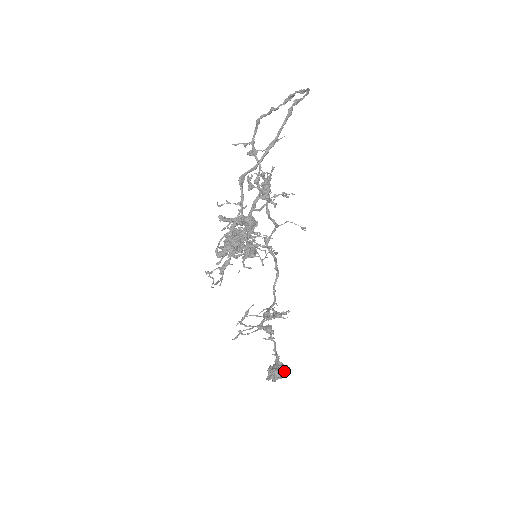
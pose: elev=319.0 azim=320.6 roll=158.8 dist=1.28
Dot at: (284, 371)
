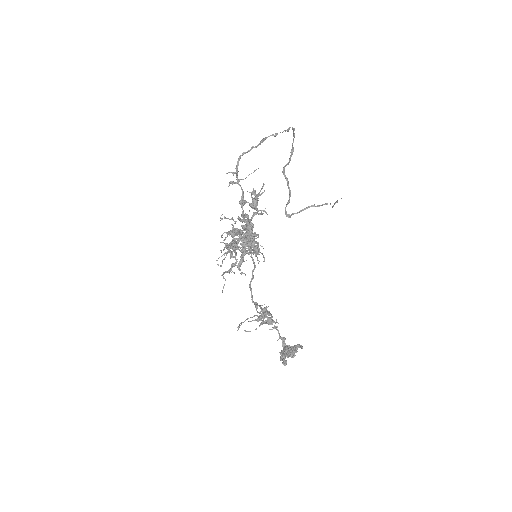
Dot at: (296, 348)
